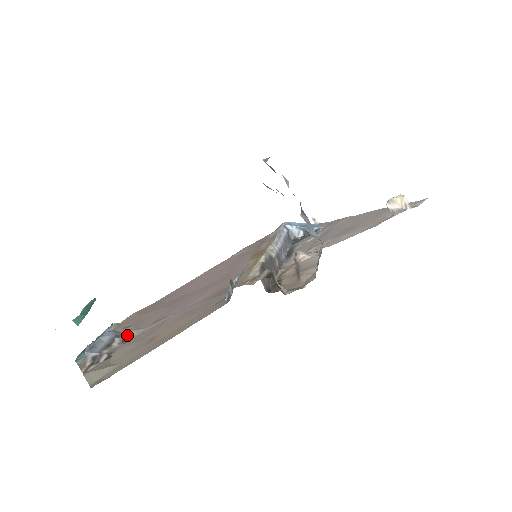
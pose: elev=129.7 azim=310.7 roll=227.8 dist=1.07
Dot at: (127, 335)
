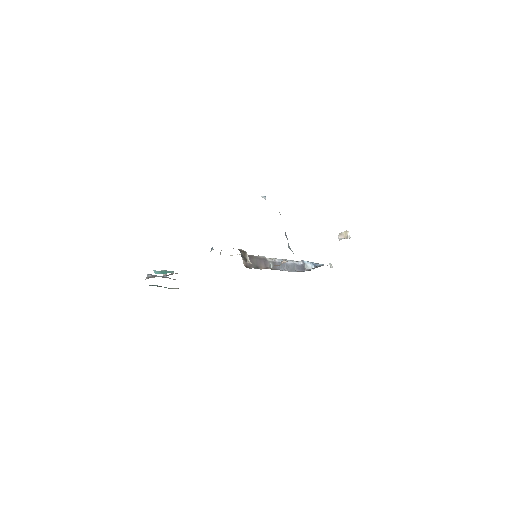
Dot at: (170, 274)
